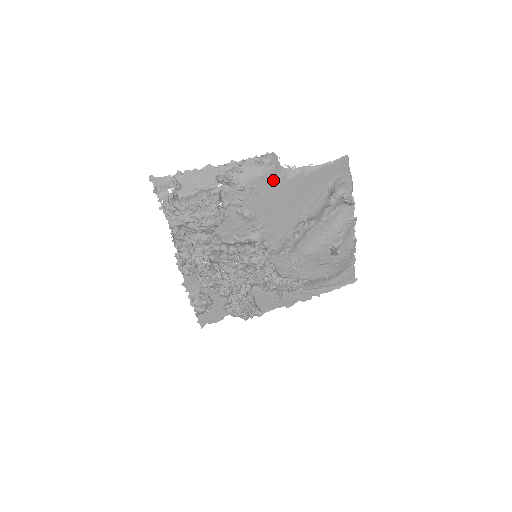
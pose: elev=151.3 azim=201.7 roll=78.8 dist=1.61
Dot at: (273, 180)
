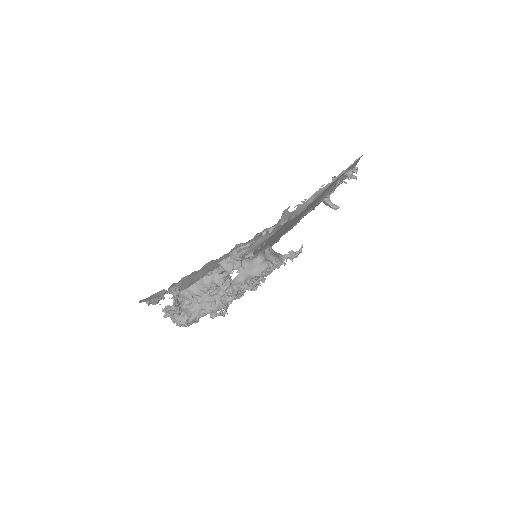
Dot at: (283, 227)
